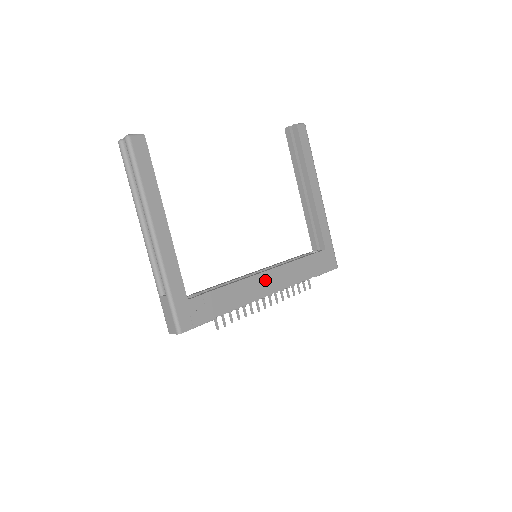
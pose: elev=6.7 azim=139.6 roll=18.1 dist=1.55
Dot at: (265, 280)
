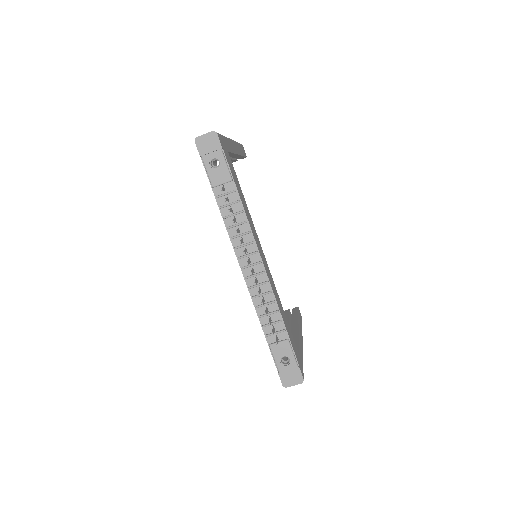
Dot at: (262, 253)
